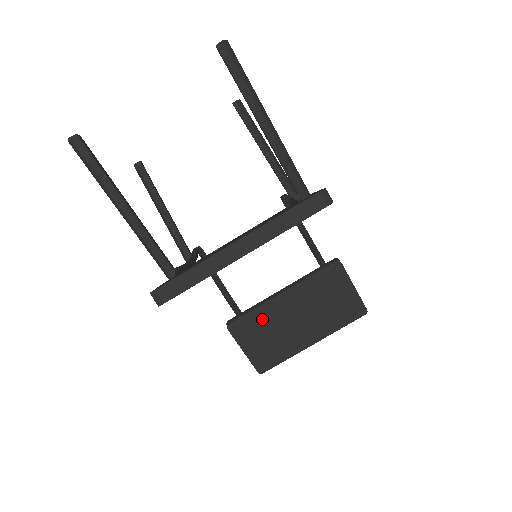
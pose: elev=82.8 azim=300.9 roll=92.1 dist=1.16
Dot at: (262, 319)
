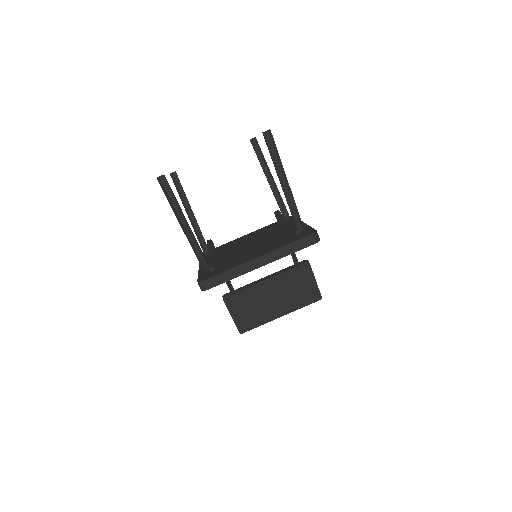
Dot at: (249, 296)
